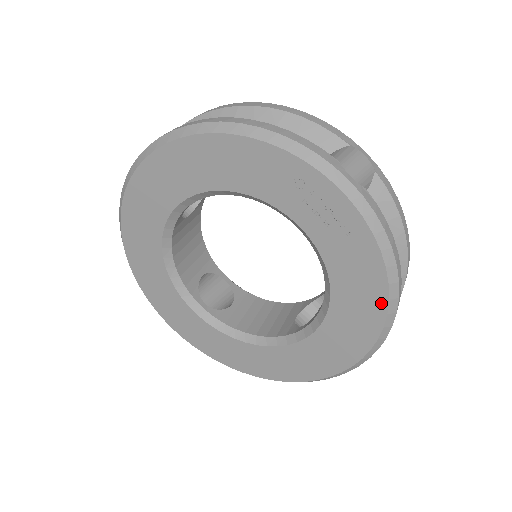
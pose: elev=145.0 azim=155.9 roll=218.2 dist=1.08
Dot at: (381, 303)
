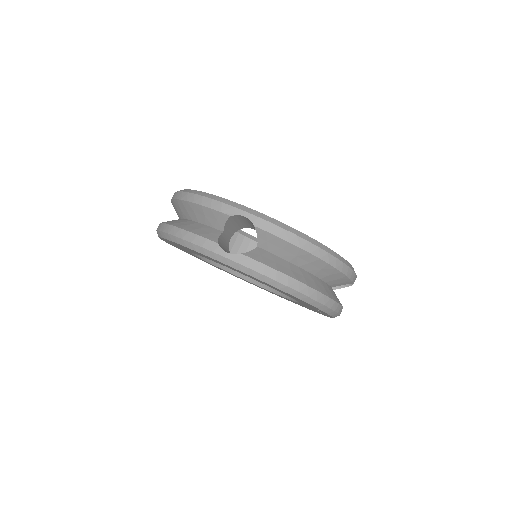
Dot at: occluded
